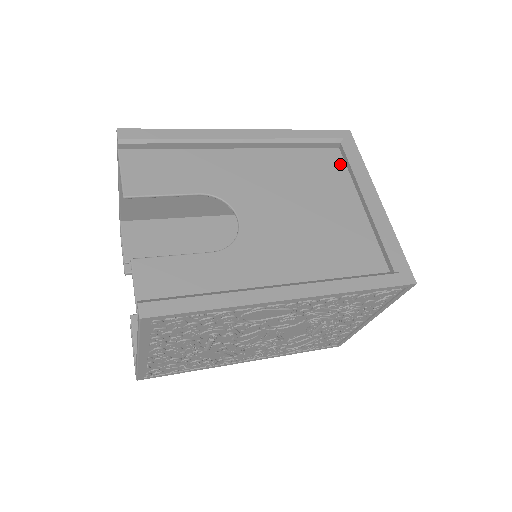
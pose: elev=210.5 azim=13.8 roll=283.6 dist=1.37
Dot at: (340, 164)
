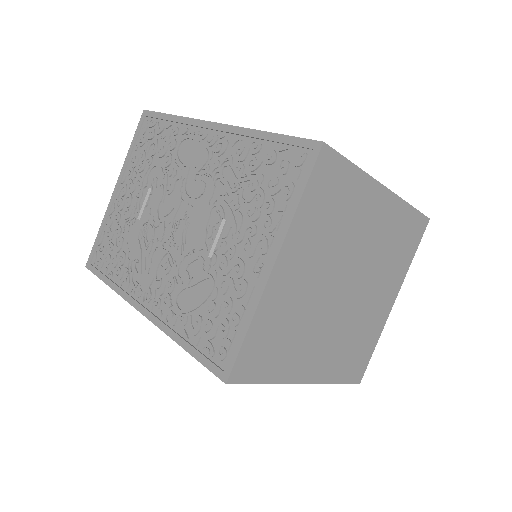
Dot at: occluded
